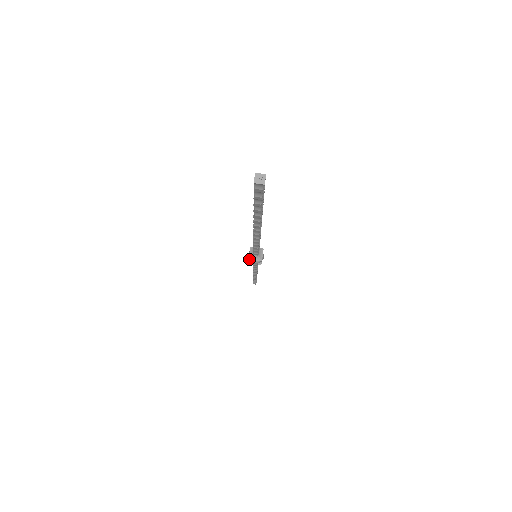
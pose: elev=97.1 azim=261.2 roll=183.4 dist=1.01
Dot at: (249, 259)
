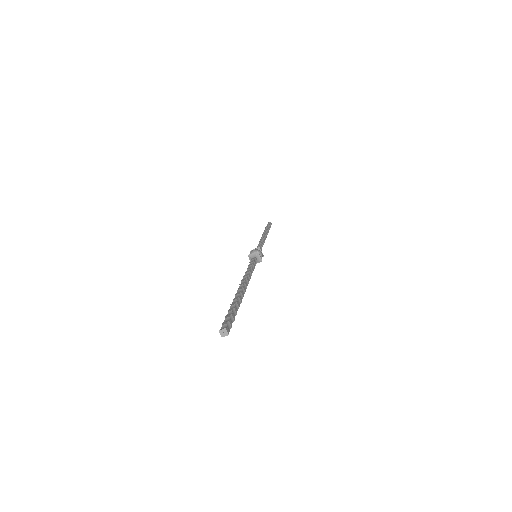
Dot at: occluded
